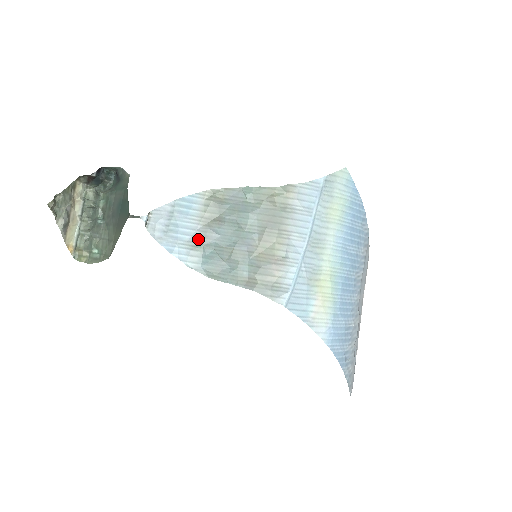
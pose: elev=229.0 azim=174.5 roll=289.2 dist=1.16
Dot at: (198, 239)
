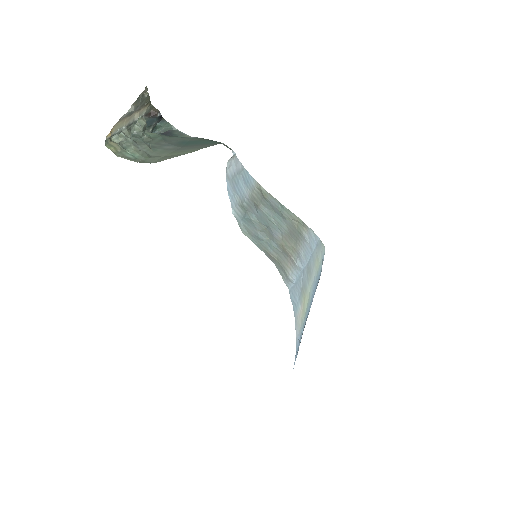
Dot at: (245, 203)
